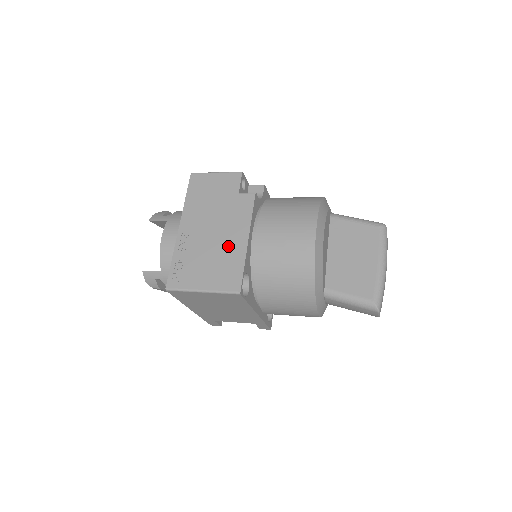
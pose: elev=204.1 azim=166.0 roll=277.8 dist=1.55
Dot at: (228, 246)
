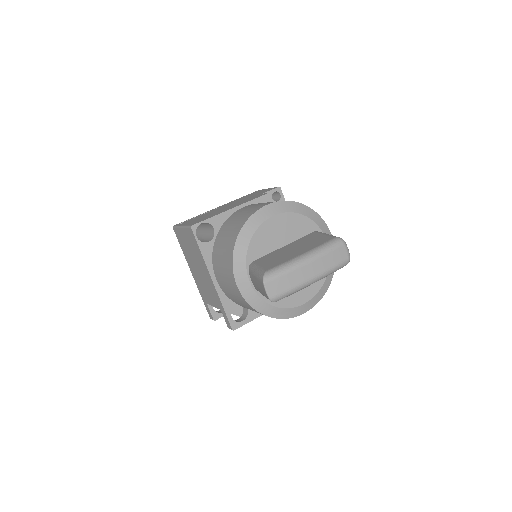
Dot at: occluded
